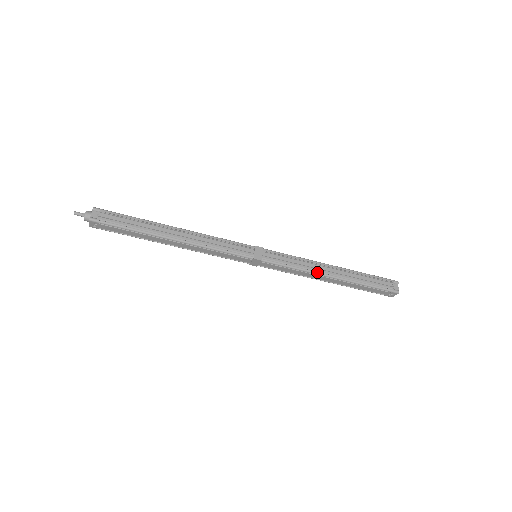
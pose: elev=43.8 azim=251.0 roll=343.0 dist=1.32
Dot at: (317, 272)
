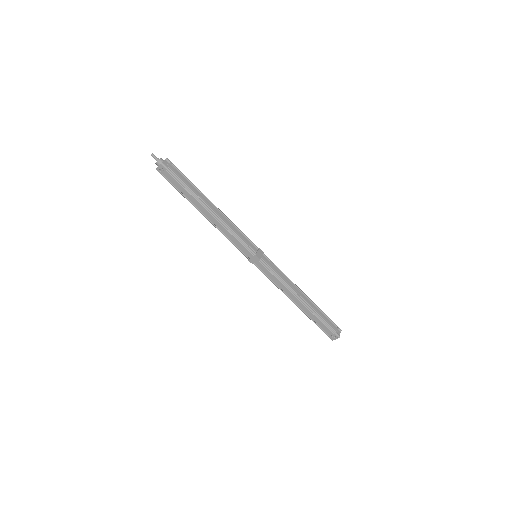
Dot at: (293, 290)
